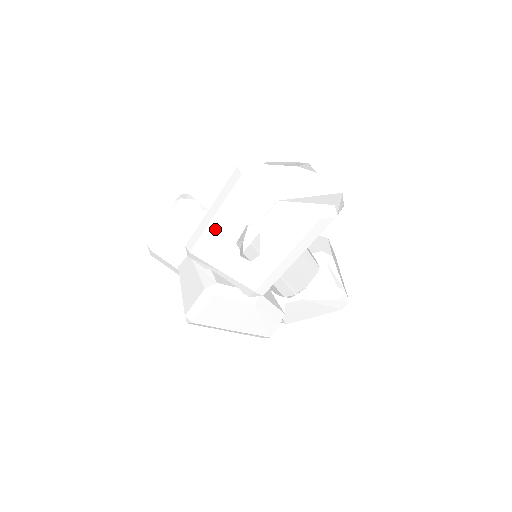
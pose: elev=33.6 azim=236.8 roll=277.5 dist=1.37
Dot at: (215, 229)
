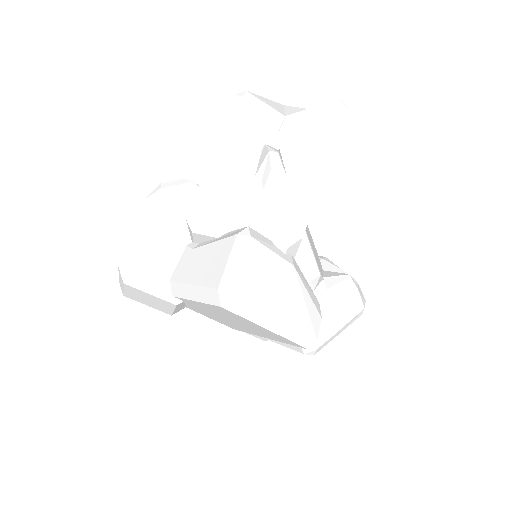
Dot at: (225, 170)
